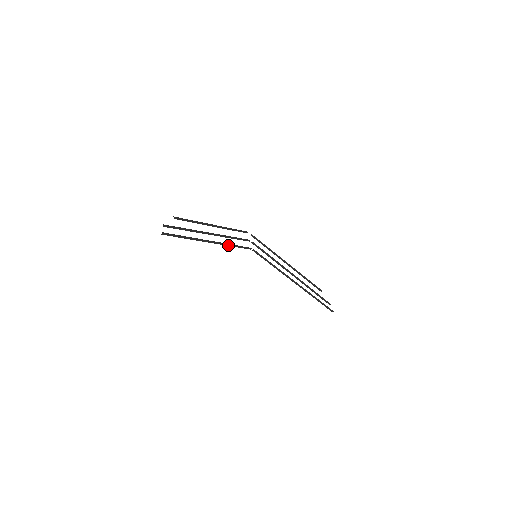
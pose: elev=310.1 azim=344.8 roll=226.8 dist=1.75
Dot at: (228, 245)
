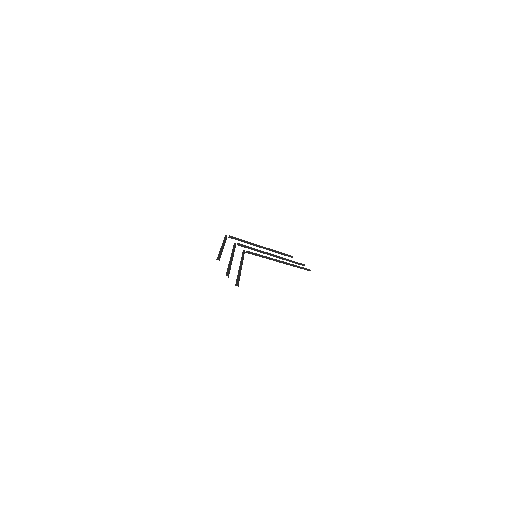
Dot at: occluded
